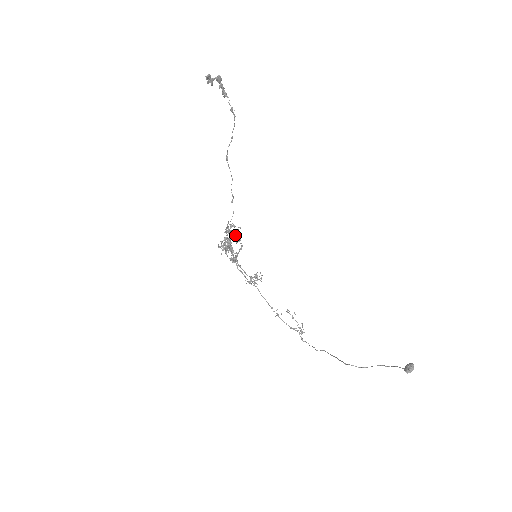
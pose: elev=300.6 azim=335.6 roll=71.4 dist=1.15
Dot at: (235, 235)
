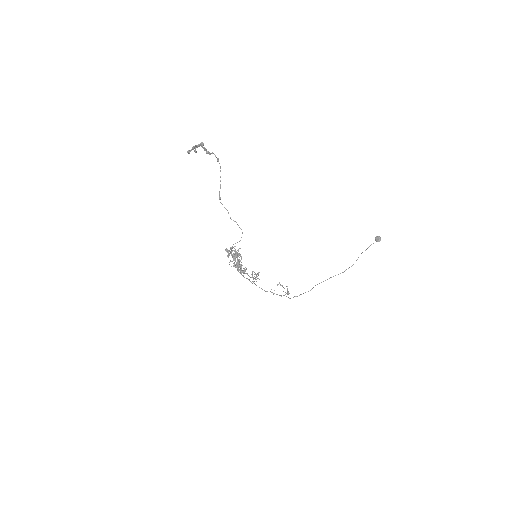
Dot at: (235, 254)
